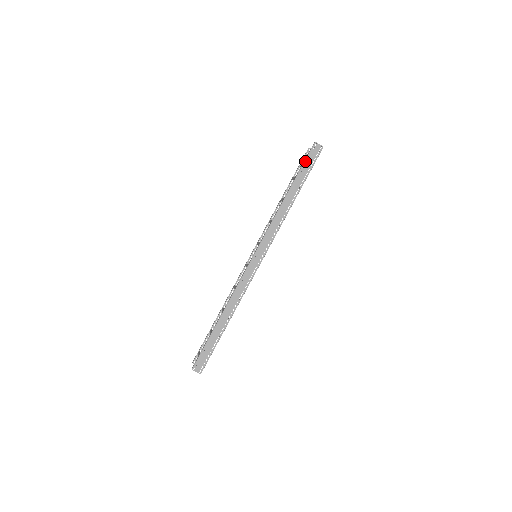
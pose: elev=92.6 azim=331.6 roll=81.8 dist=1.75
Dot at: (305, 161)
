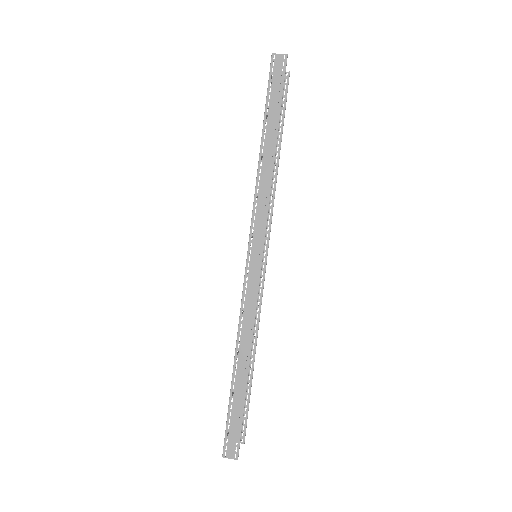
Dot at: (268, 88)
